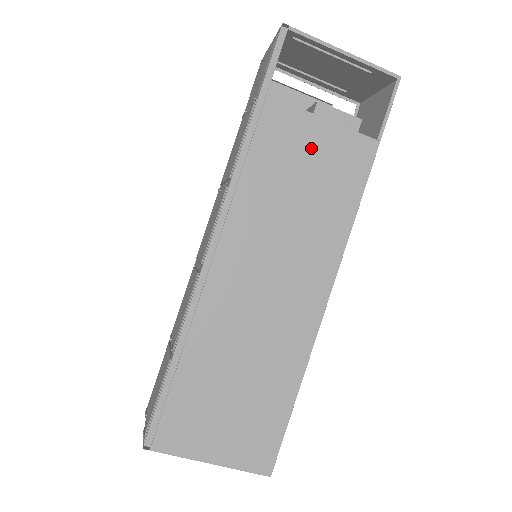
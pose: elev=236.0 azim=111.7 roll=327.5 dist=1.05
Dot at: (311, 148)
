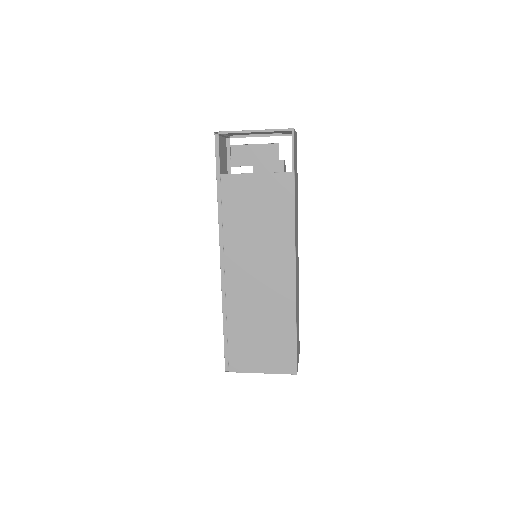
Dot at: (255, 193)
